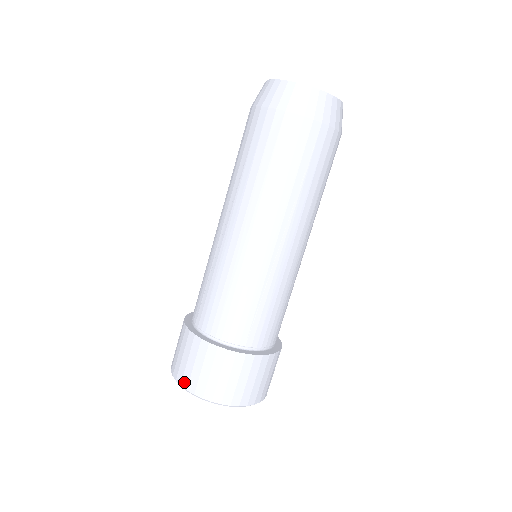
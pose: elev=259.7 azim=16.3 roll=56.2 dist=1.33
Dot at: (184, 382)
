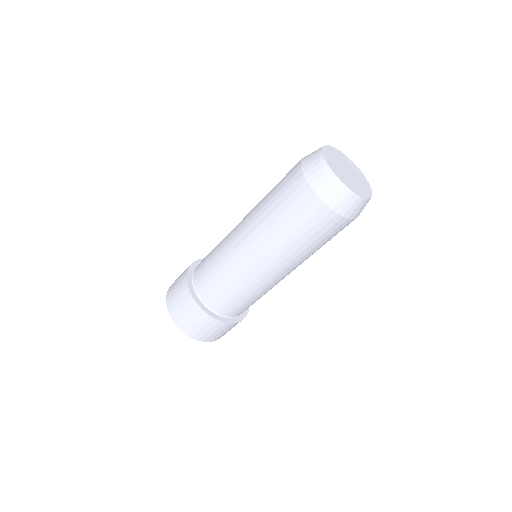
Dot at: (173, 314)
